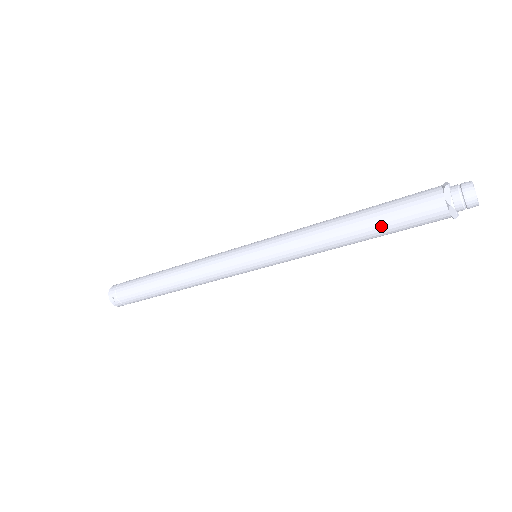
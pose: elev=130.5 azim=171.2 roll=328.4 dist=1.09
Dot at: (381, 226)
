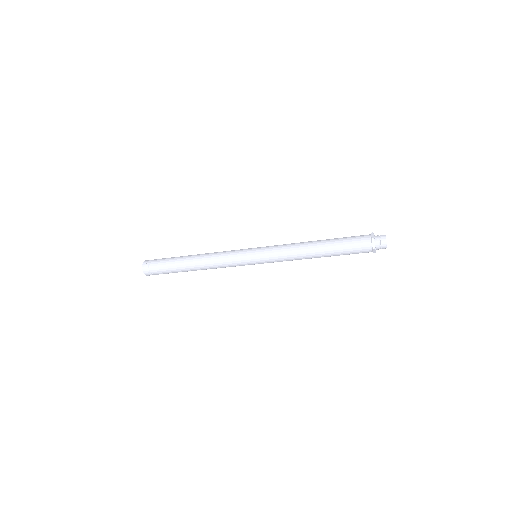
Dot at: (335, 245)
